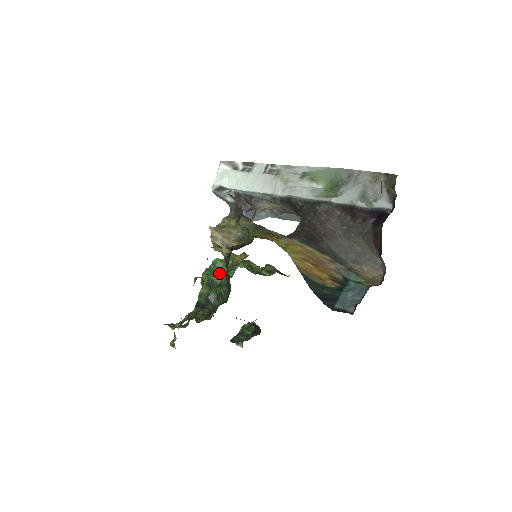
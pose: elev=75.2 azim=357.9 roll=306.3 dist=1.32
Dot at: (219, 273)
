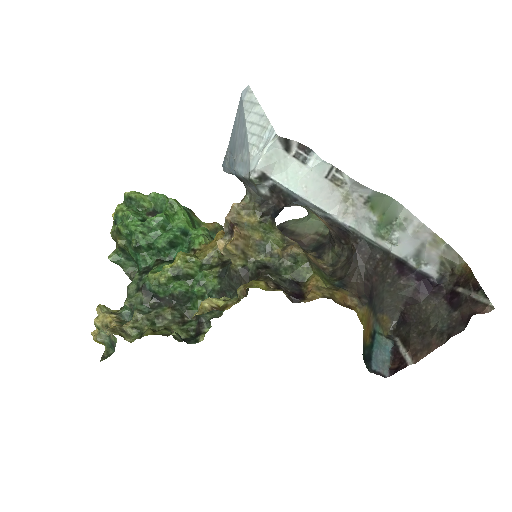
Dot at: (194, 261)
